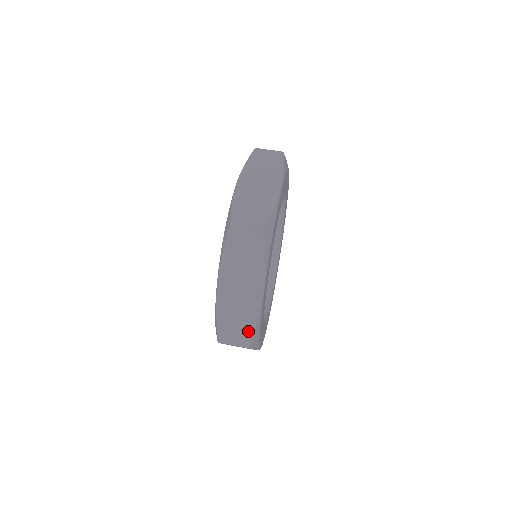
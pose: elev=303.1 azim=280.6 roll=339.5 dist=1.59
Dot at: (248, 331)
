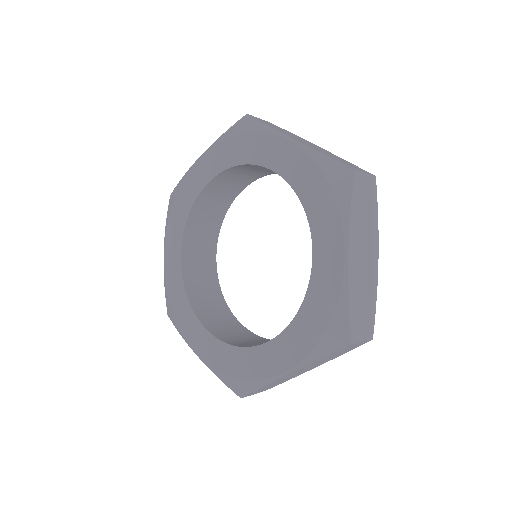
Dot at: (371, 315)
